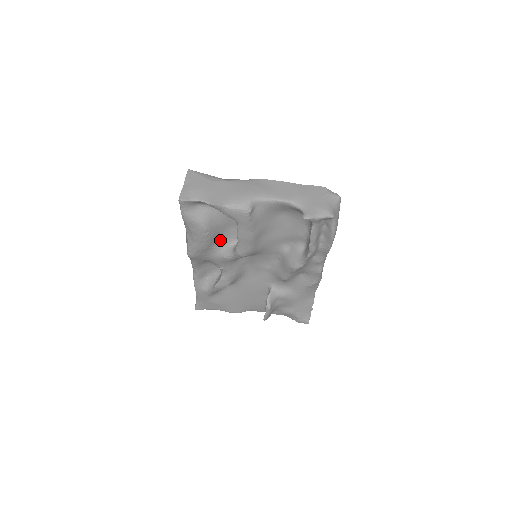
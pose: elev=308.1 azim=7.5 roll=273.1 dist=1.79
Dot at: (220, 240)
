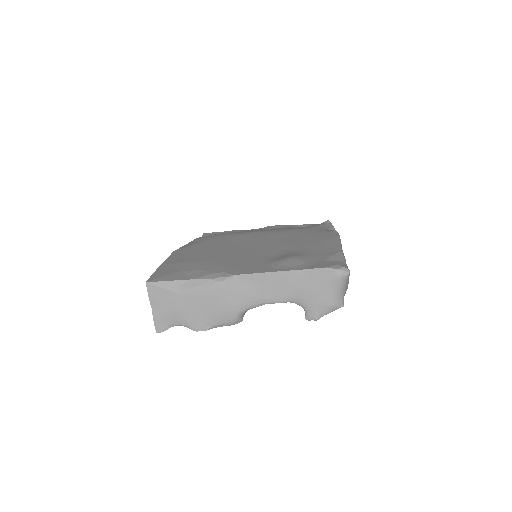
Dot at: occluded
